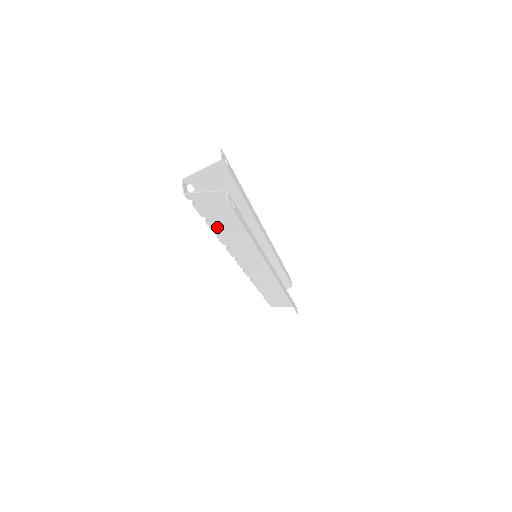
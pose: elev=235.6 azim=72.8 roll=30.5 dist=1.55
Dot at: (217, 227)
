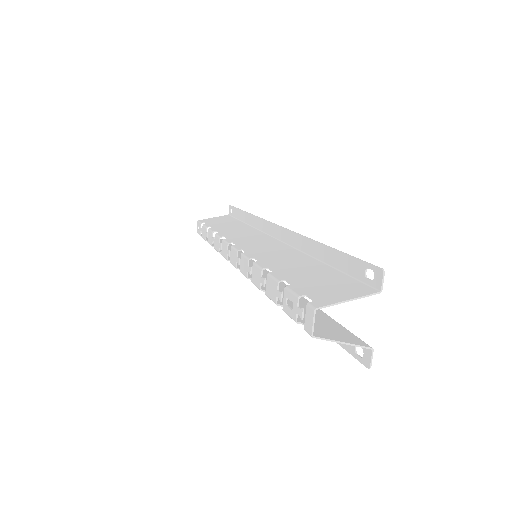
Dot at: (281, 302)
